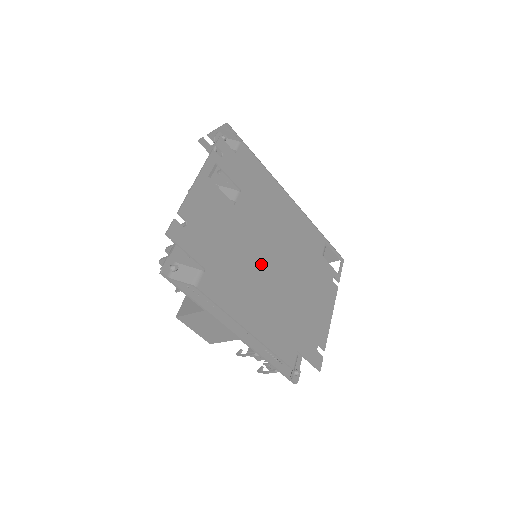
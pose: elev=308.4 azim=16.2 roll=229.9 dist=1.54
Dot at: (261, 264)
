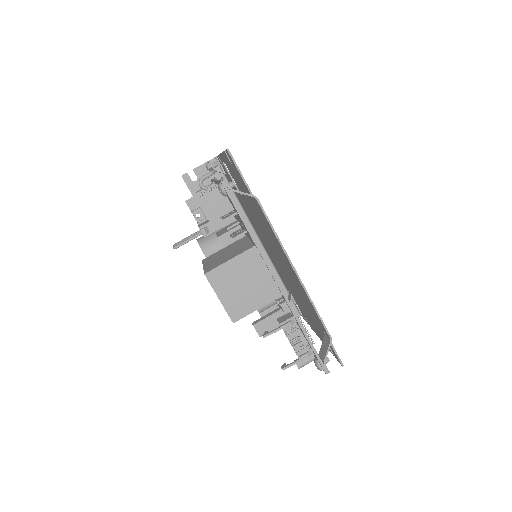
Dot at: occluded
